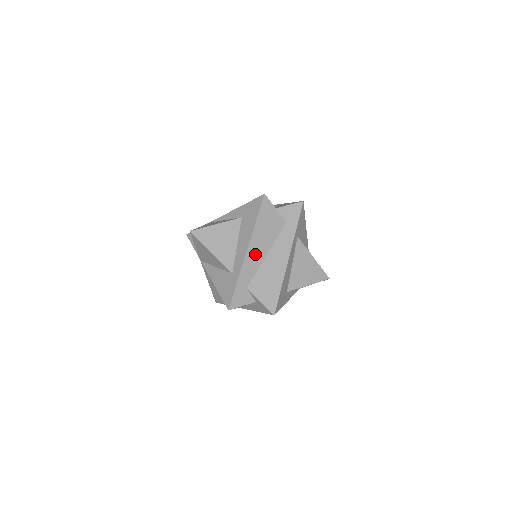
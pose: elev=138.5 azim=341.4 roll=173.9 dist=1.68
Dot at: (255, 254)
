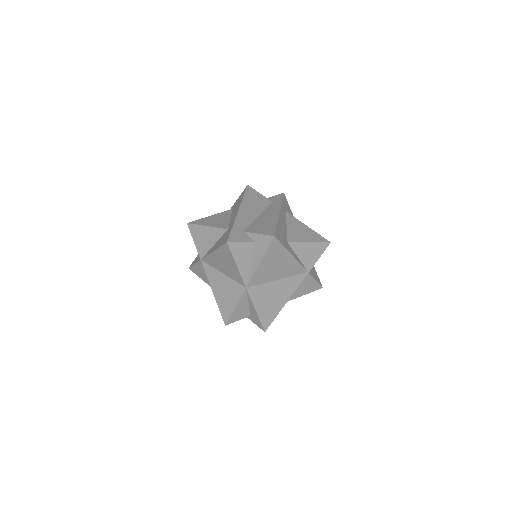
Dot at: (247, 213)
